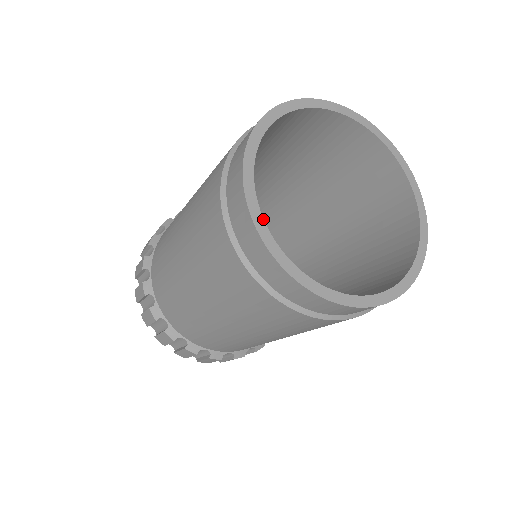
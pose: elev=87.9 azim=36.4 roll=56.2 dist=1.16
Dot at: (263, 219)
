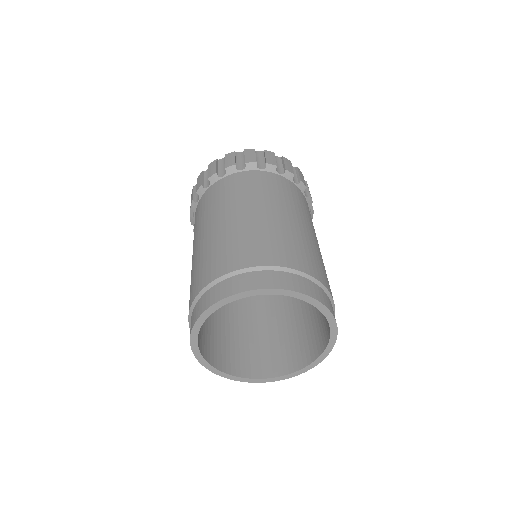
Dot at: (208, 363)
